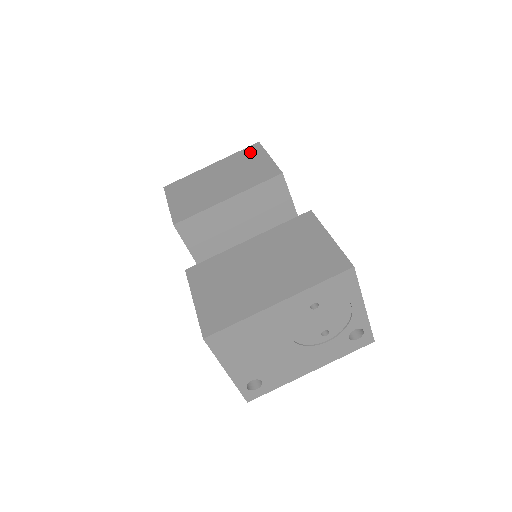
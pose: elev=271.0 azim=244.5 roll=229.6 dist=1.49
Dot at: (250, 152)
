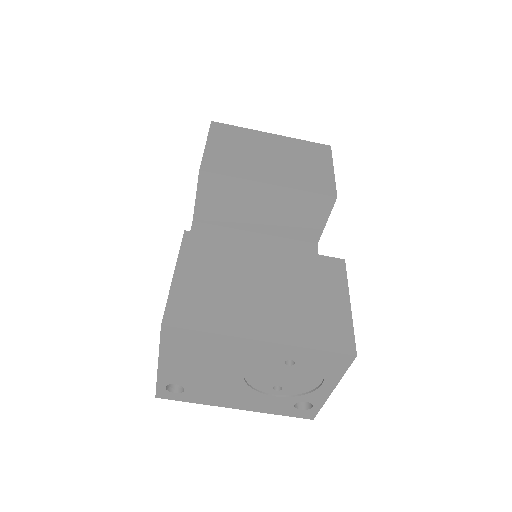
Dot at: (317, 150)
